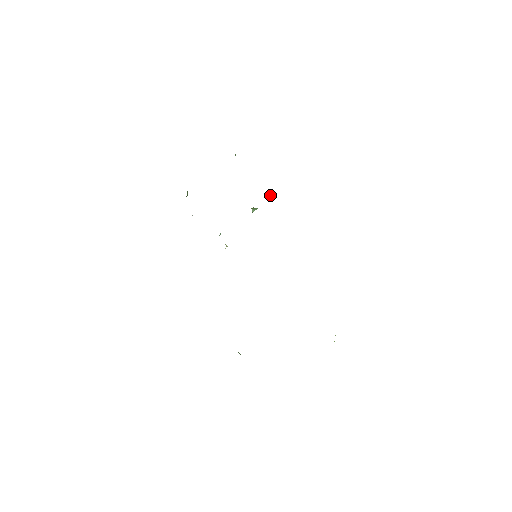
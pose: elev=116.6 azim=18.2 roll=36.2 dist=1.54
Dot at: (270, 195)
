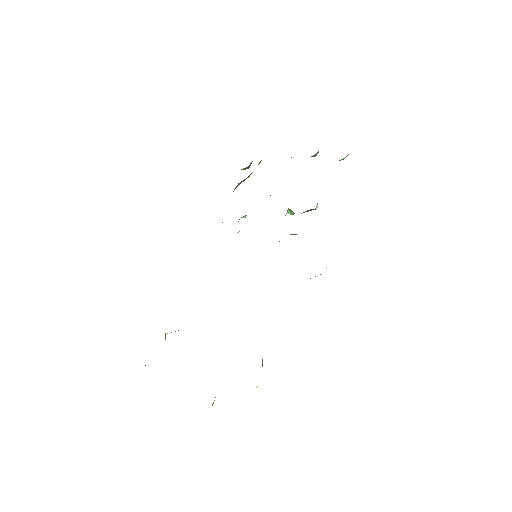
Dot at: (316, 208)
